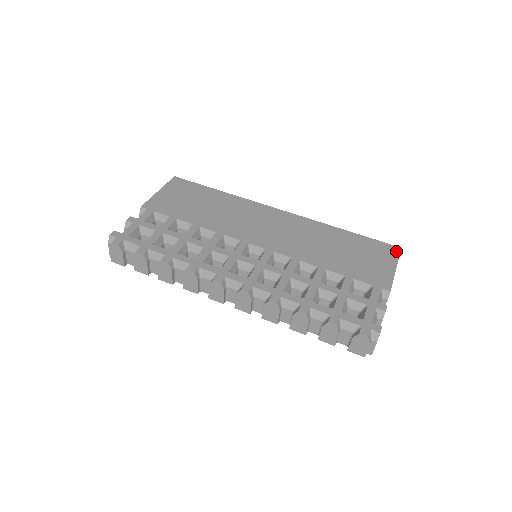
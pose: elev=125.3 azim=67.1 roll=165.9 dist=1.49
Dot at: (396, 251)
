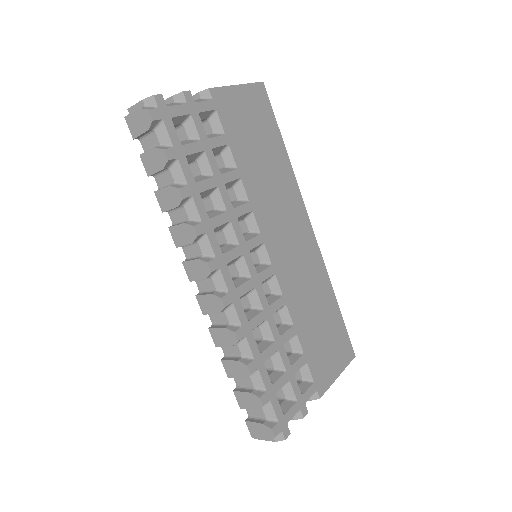
Dot at: (351, 357)
